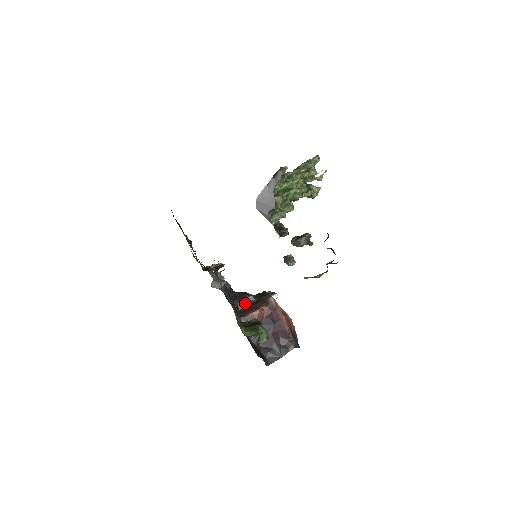
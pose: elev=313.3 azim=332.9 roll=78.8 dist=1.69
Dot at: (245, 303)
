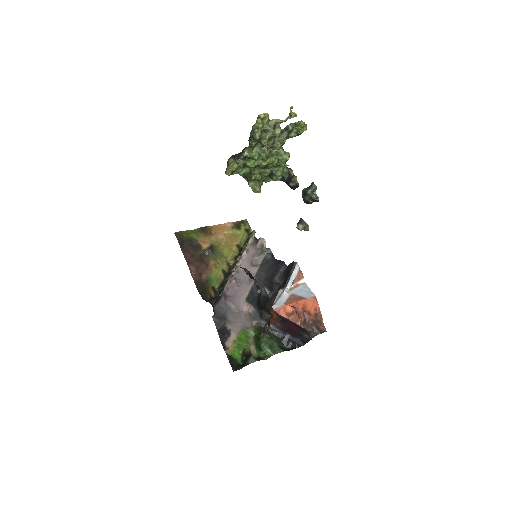
Dot at: (275, 287)
